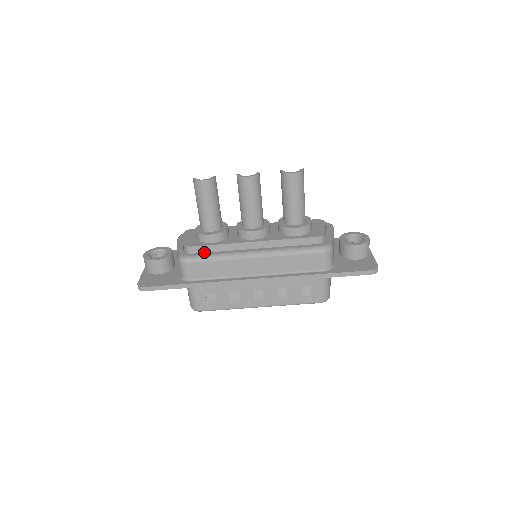
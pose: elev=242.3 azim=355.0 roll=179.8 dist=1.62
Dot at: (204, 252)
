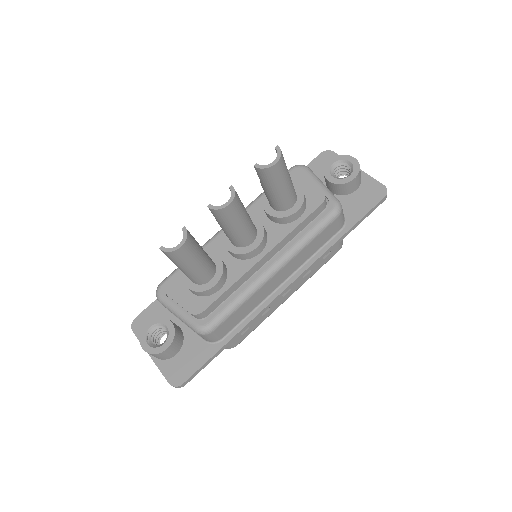
Dot at: (218, 304)
